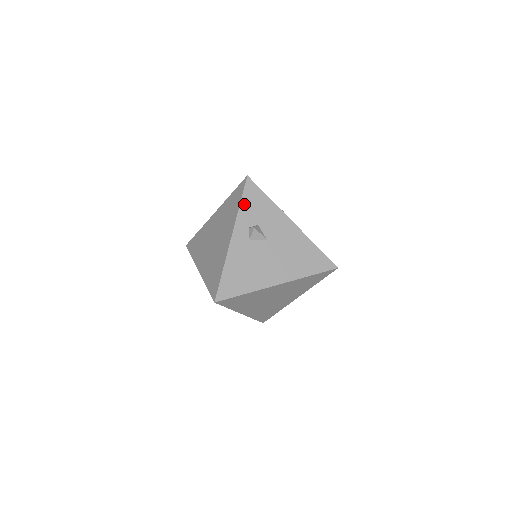
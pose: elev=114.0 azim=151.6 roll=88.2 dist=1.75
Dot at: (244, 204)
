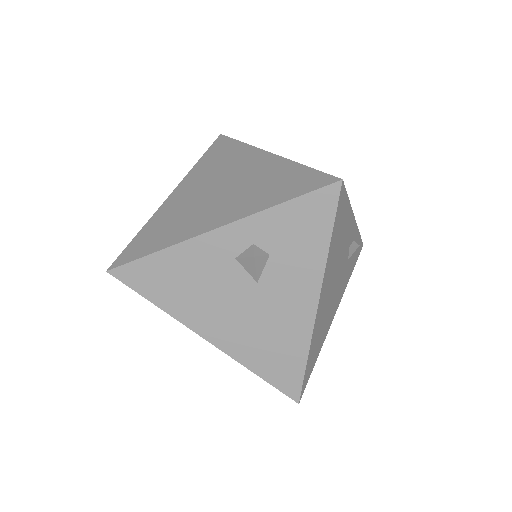
Dot at: (286, 210)
